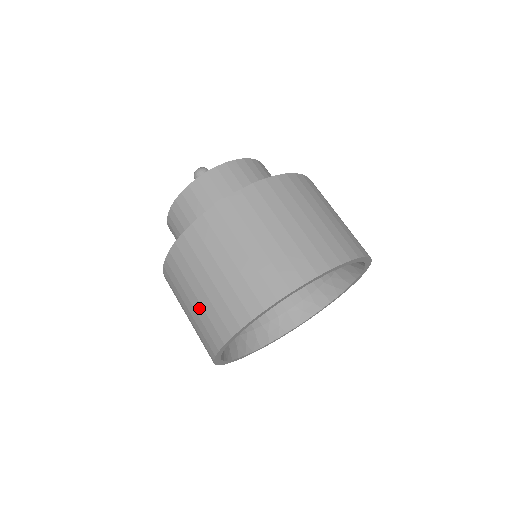
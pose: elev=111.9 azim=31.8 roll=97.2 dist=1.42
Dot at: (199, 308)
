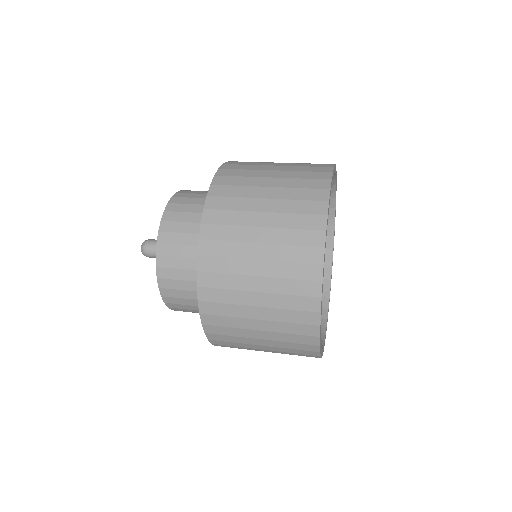
Dot at: (270, 325)
